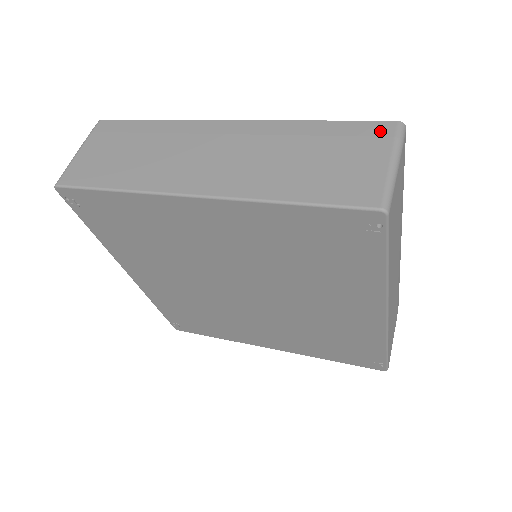
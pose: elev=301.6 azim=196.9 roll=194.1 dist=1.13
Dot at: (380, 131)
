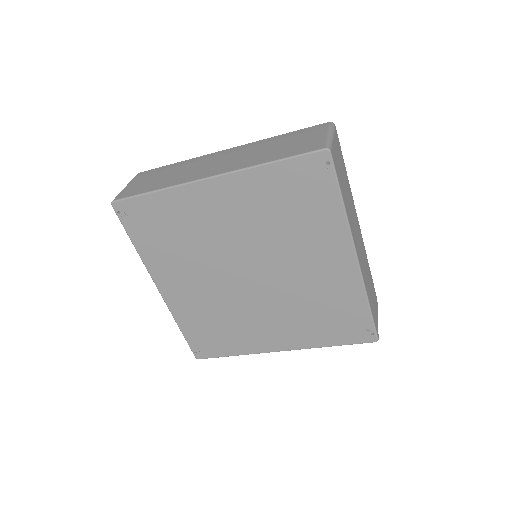
Dot at: (320, 127)
